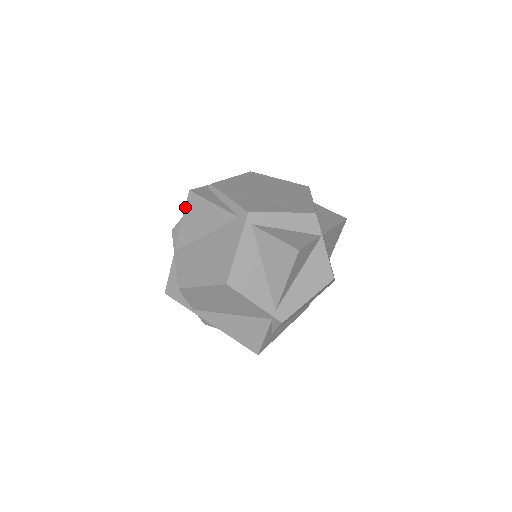
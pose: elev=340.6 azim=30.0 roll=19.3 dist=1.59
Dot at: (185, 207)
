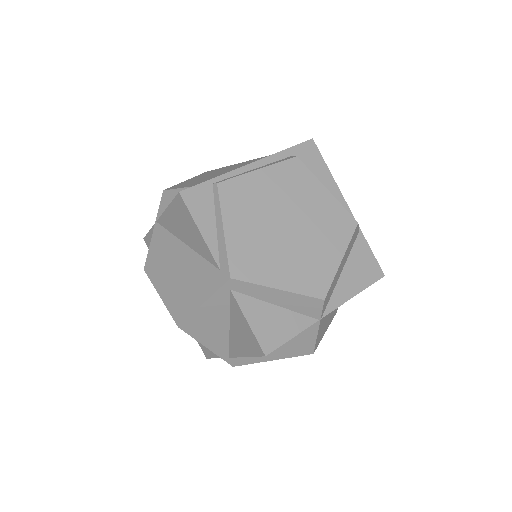
Dot at: (172, 201)
